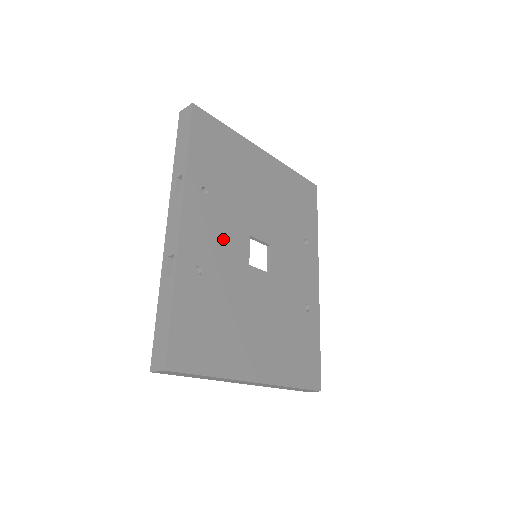
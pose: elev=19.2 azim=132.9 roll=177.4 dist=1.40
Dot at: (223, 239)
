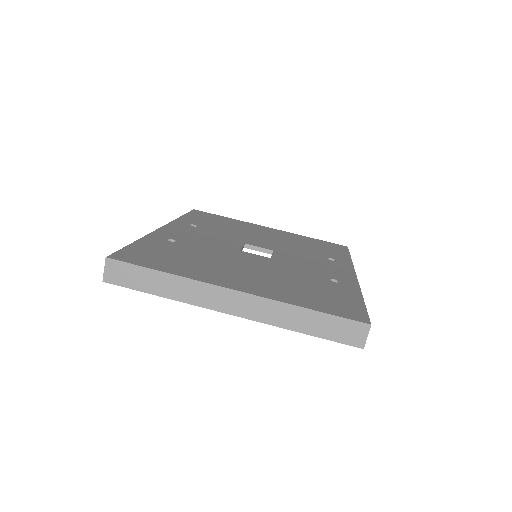
Dot at: (208, 239)
